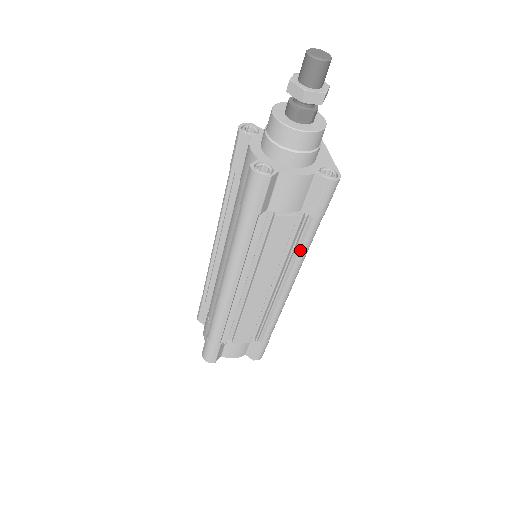
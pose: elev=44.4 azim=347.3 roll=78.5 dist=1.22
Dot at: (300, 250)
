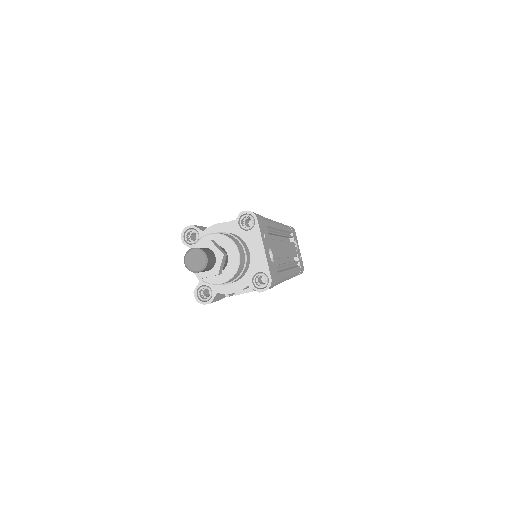
Dot at: occluded
